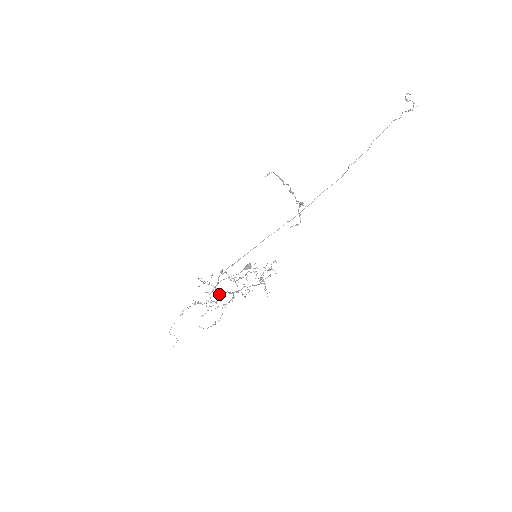
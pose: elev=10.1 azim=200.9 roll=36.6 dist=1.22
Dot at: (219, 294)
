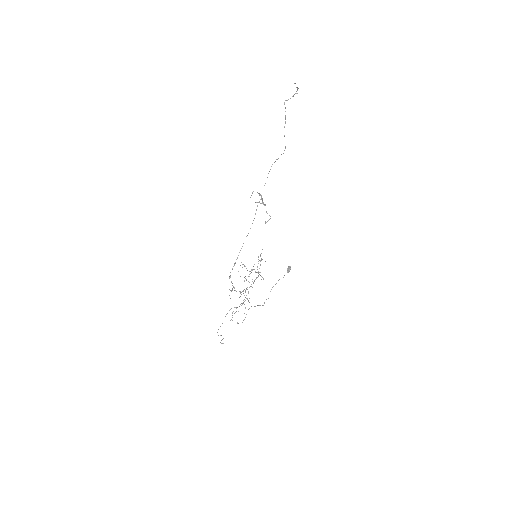
Dot at: occluded
